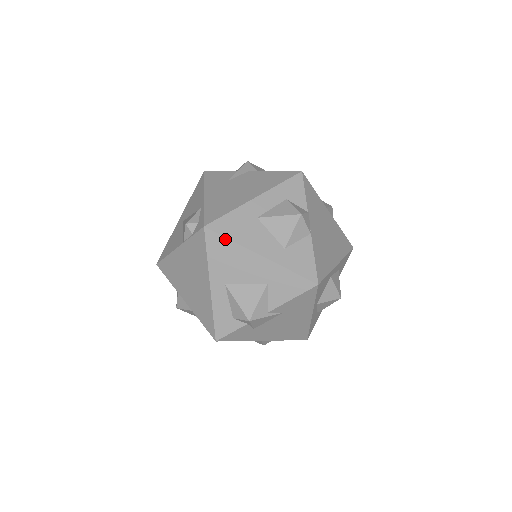
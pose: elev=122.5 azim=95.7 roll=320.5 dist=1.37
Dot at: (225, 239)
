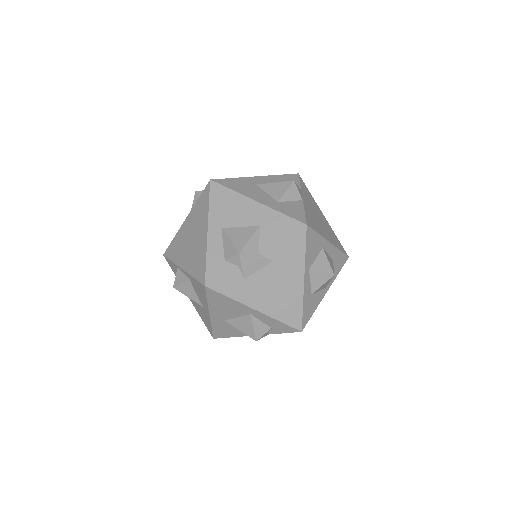
Dot at: (226, 189)
